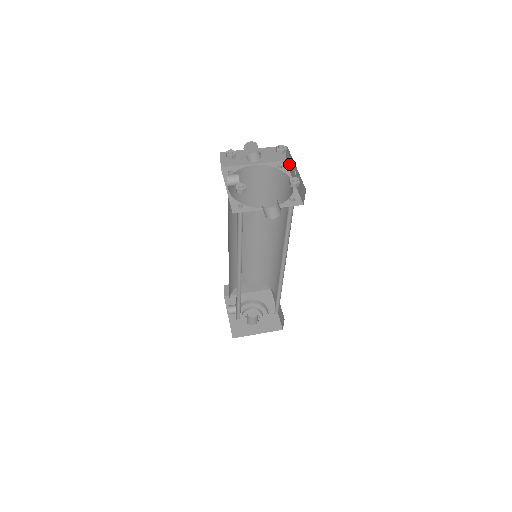
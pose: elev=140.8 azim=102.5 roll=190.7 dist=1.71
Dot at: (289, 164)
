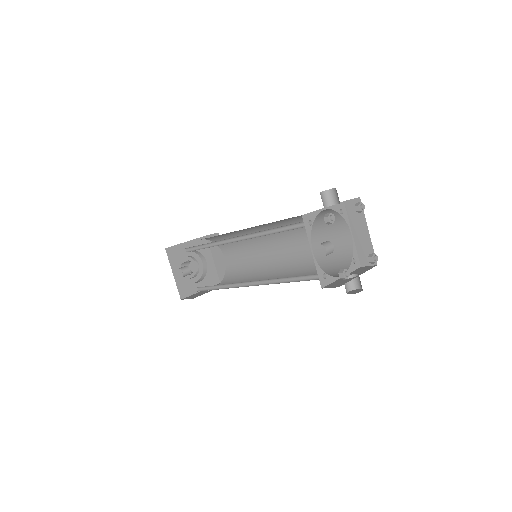
Dot at: (353, 214)
